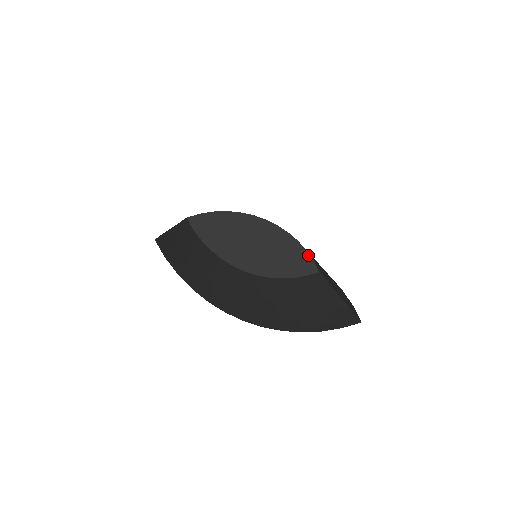
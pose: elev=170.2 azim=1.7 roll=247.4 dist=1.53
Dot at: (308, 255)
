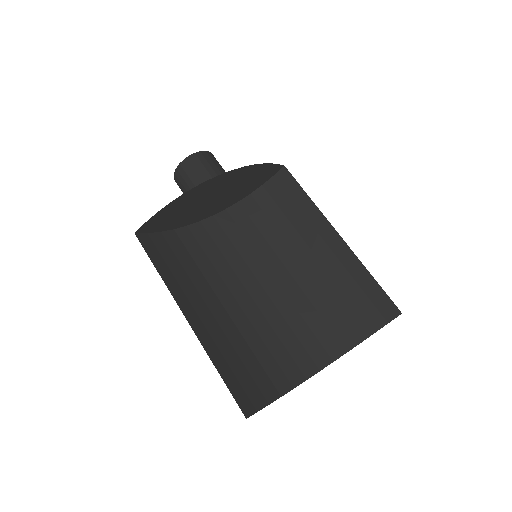
Dot at: (270, 165)
